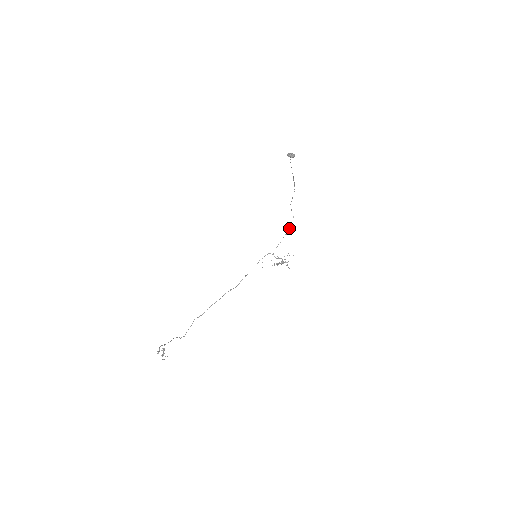
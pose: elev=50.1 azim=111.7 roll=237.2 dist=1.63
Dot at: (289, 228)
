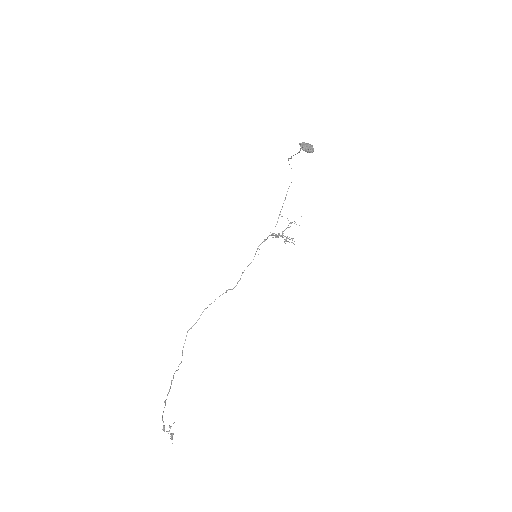
Dot at: occluded
